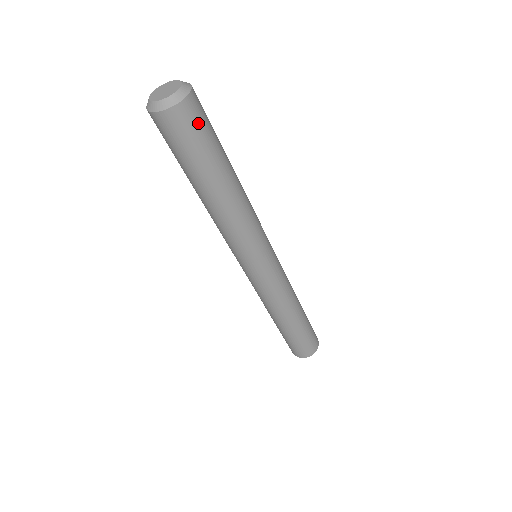
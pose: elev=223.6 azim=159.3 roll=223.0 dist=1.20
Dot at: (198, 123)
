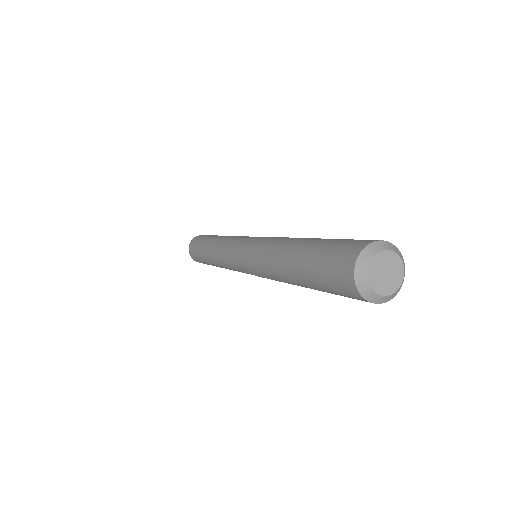
Dot at: occluded
